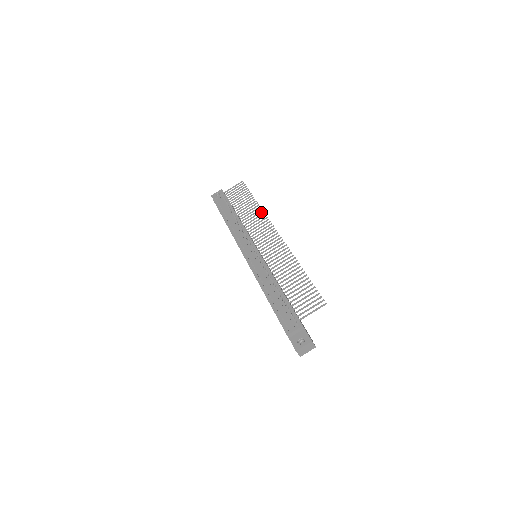
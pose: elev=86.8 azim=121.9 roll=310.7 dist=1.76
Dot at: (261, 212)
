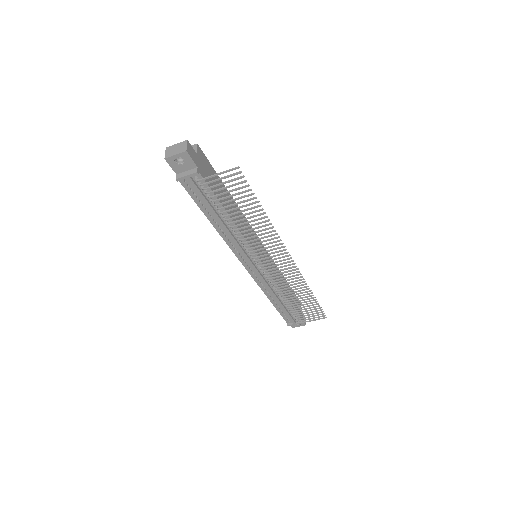
Dot at: occluded
